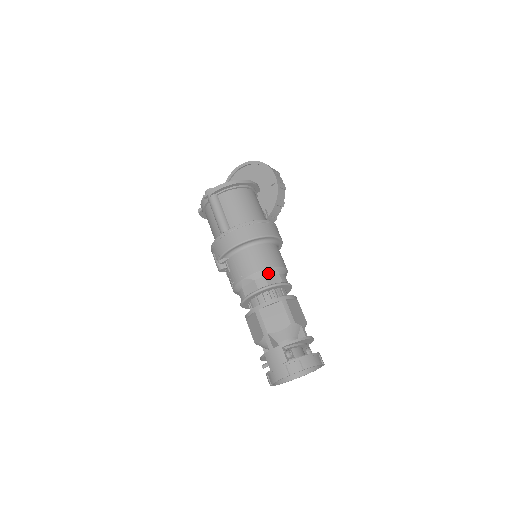
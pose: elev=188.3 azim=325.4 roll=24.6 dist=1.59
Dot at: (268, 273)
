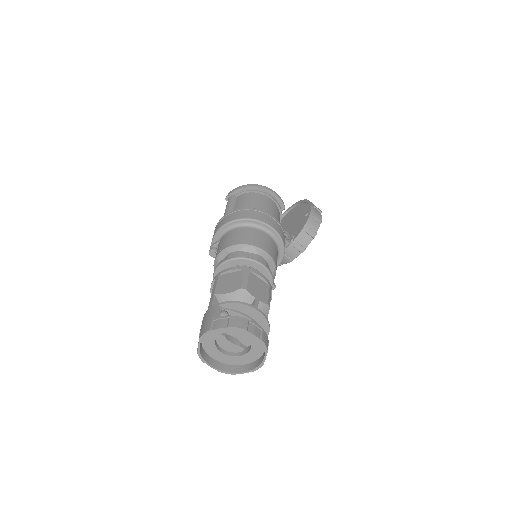
Dot at: (245, 249)
